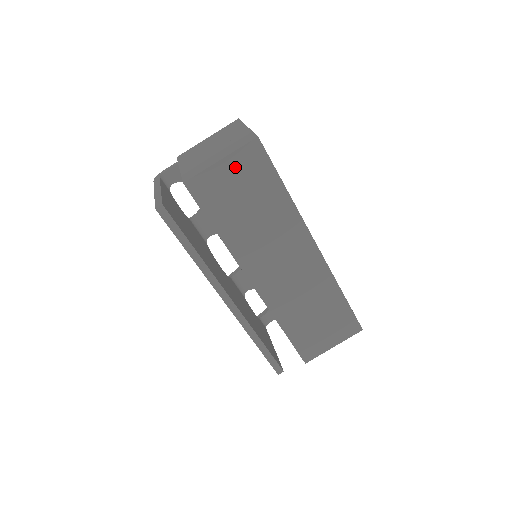
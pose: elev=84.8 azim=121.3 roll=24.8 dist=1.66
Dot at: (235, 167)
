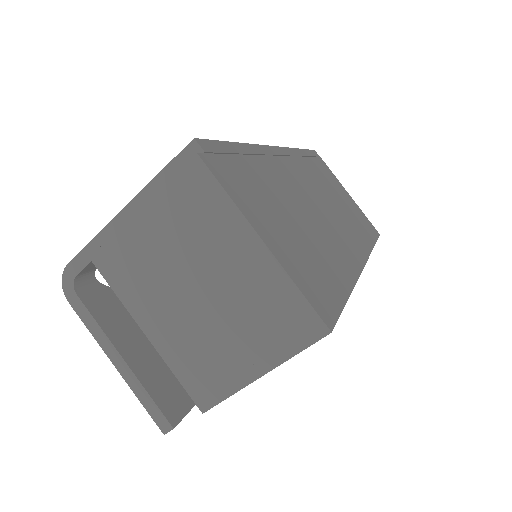
Dot at: occluded
